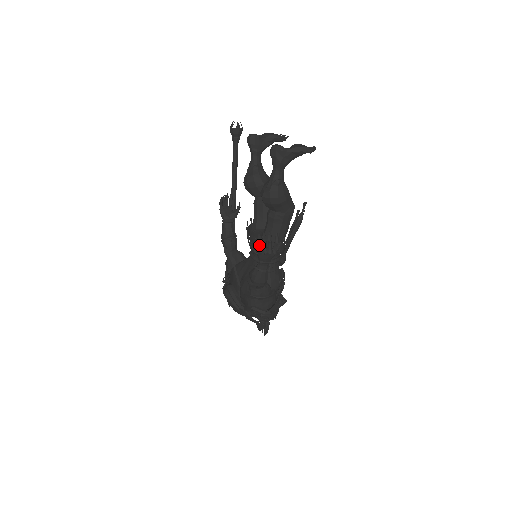
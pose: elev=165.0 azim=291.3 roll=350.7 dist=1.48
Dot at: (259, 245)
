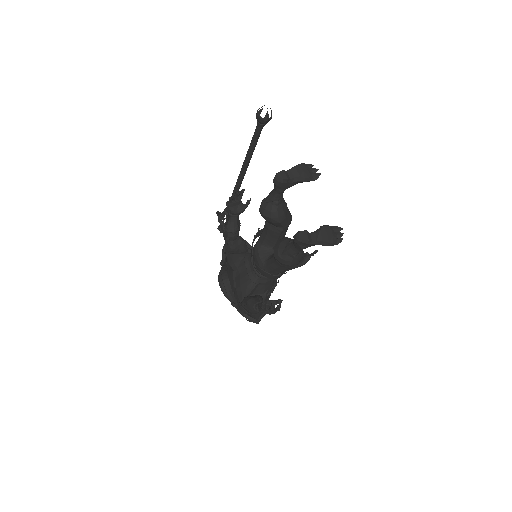
Dot at: (261, 308)
